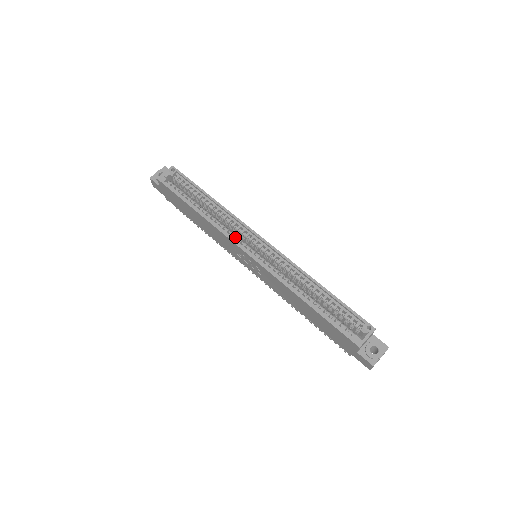
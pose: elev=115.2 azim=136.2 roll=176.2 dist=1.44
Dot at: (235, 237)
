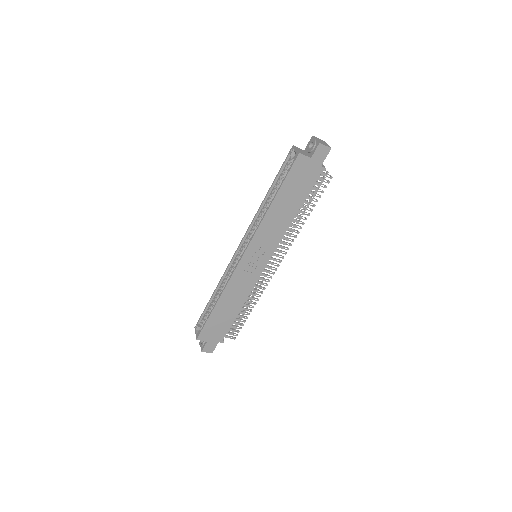
Dot at: occluded
